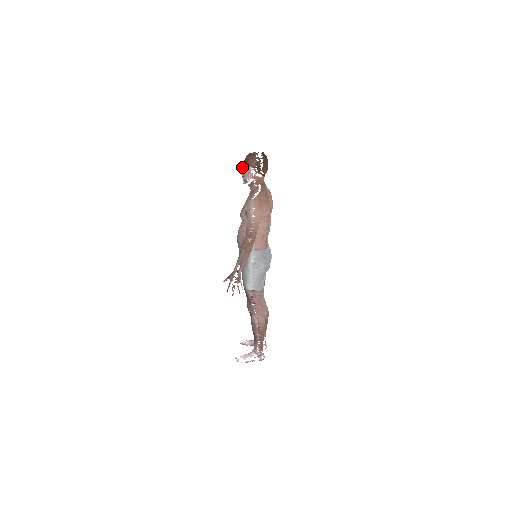
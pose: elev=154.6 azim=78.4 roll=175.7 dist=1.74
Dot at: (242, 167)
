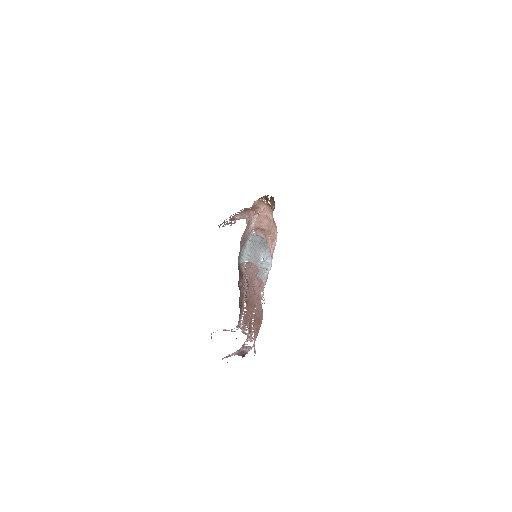
Dot at: occluded
